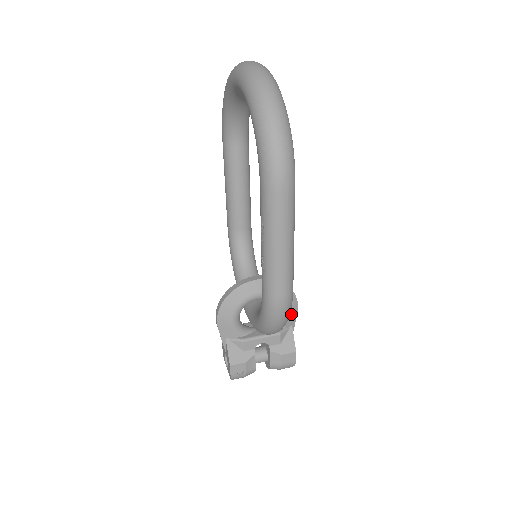
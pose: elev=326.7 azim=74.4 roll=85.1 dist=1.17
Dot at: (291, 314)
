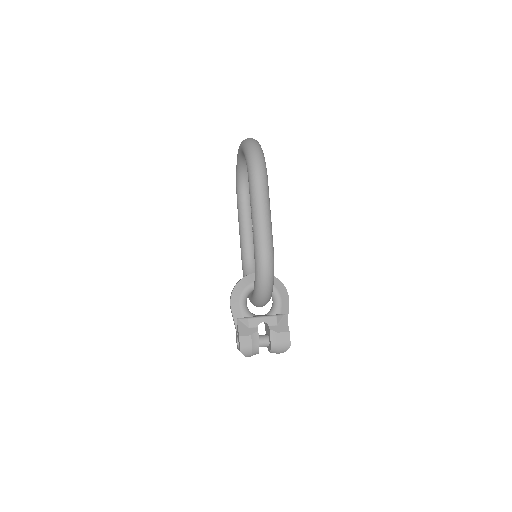
Dot at: (284, 303)
